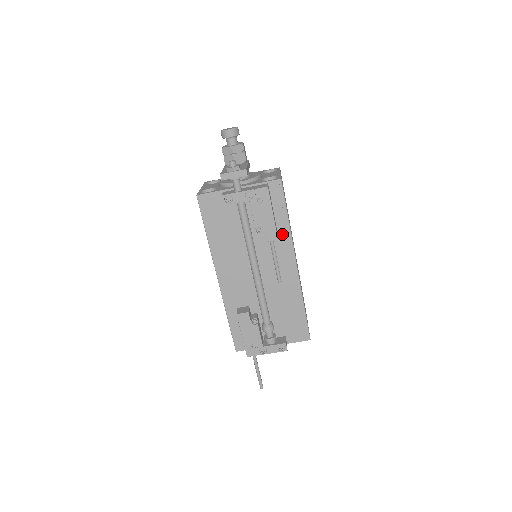
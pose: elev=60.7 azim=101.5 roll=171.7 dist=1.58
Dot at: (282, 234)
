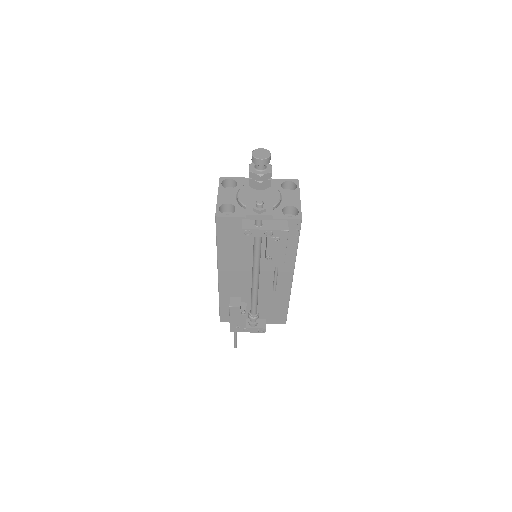
Dot at: (288, 257)
